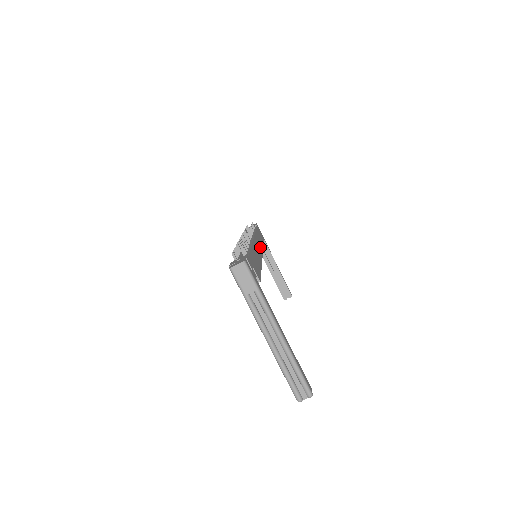
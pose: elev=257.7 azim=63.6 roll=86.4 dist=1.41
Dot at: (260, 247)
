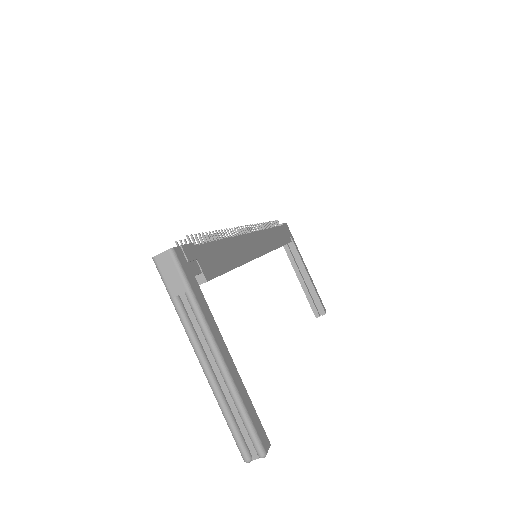
Dot at: (265, 246)
